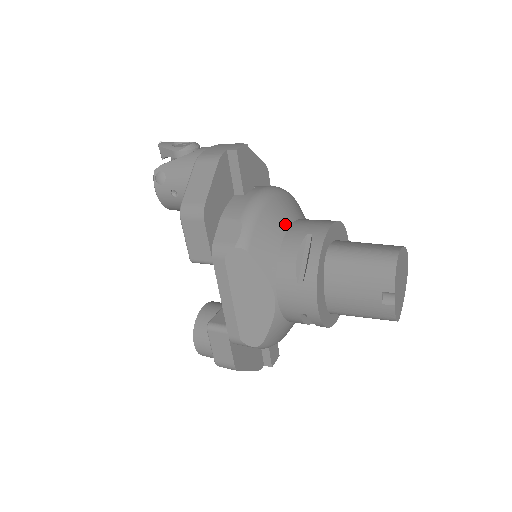
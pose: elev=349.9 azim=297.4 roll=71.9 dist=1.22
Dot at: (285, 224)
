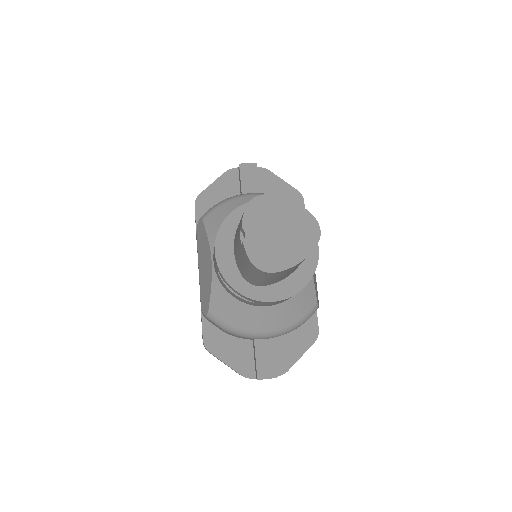
Dot at: occluded
